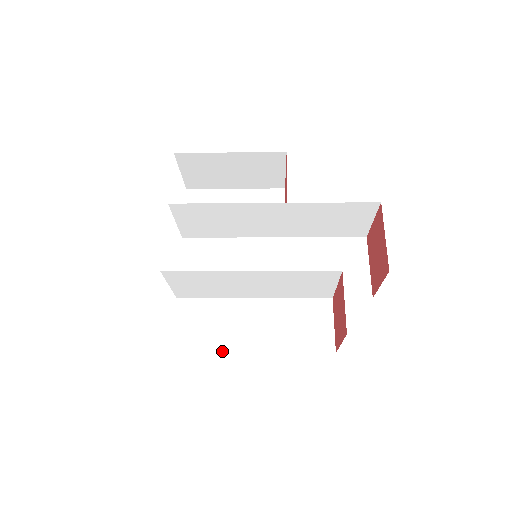
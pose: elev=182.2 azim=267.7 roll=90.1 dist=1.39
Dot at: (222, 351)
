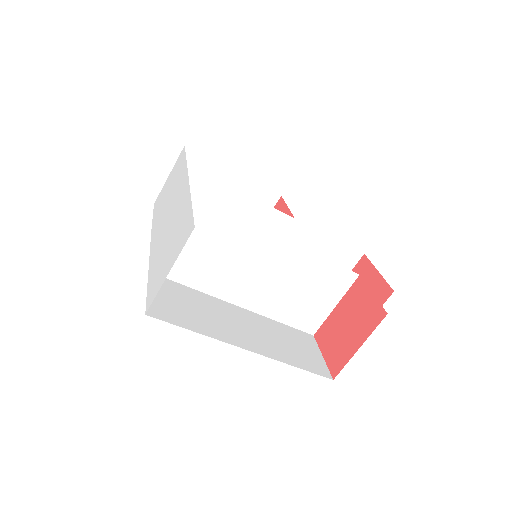
Dot at: (212, 336)
